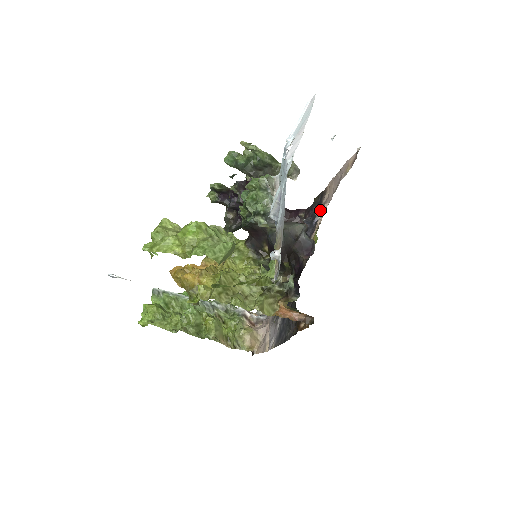
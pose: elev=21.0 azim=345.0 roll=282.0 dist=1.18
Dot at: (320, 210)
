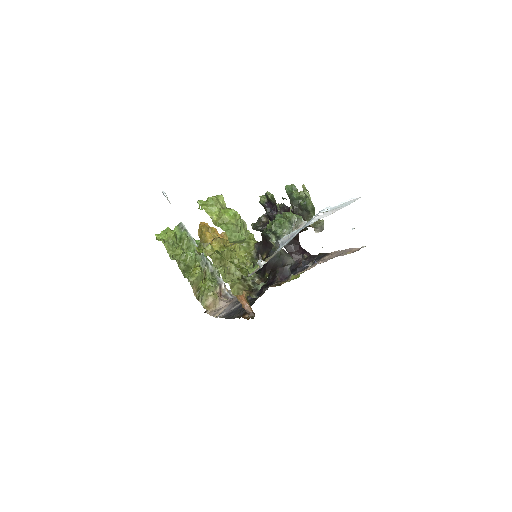
Dot at: occluded
